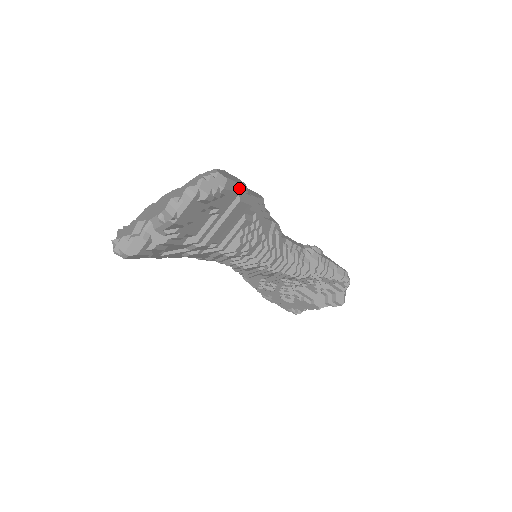
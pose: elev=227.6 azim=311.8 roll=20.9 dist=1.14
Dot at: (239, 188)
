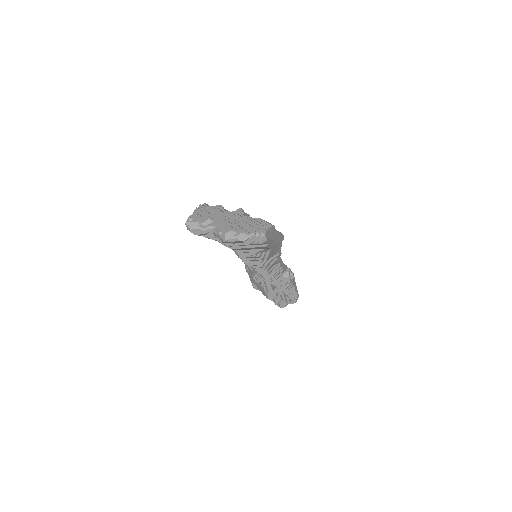
Dot at: (271, 241)
